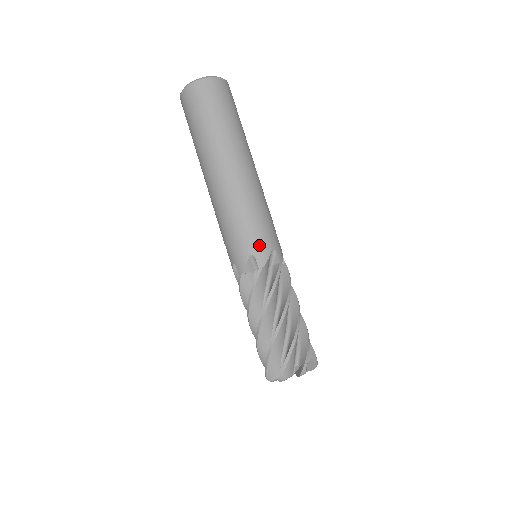
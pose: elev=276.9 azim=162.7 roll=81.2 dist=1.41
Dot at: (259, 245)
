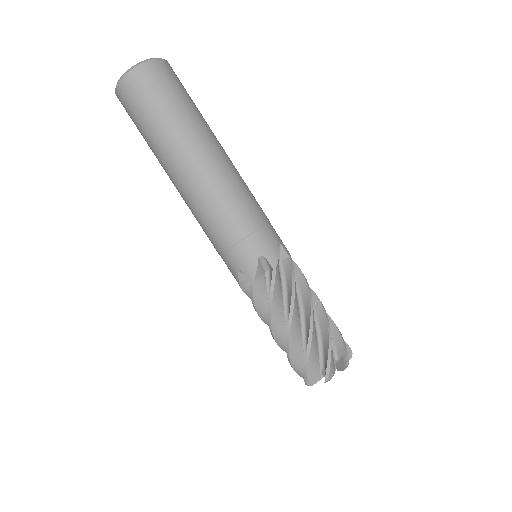
Dot at: (242, 257)
